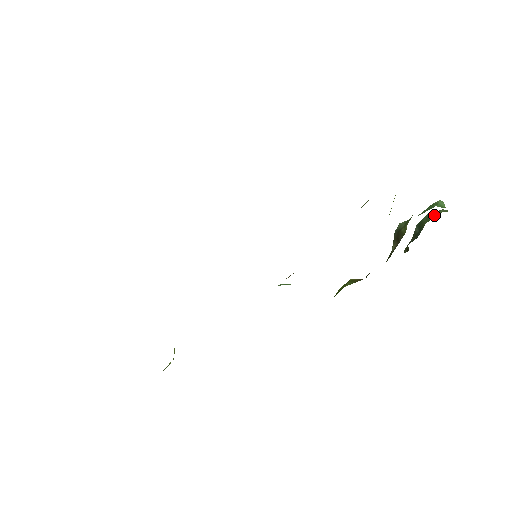
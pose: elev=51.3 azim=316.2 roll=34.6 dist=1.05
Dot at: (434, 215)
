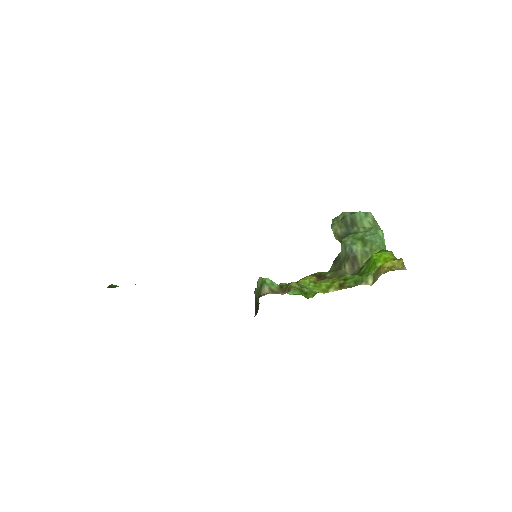
Dot at: (368, 225)
